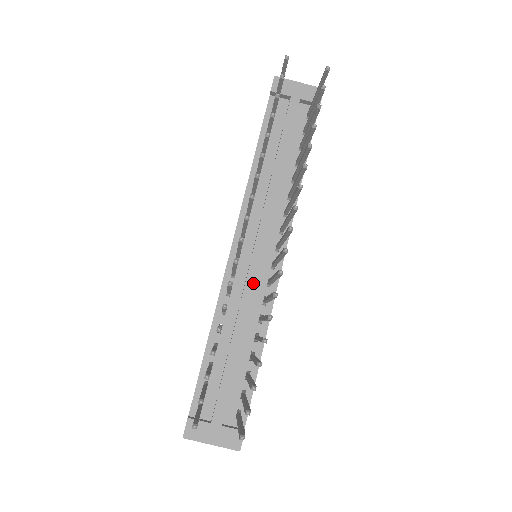
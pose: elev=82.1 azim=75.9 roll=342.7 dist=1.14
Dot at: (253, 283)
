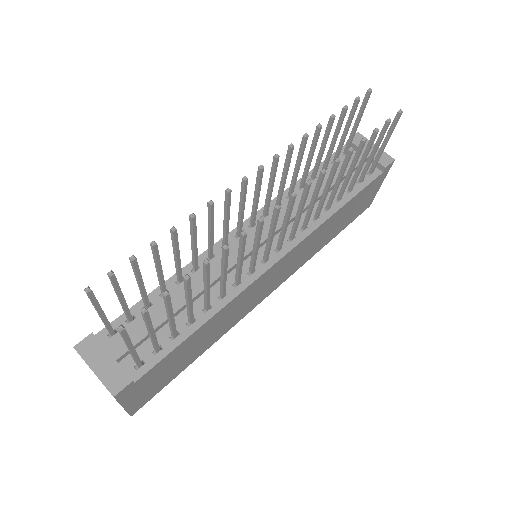
Dot at: (236, 260)
